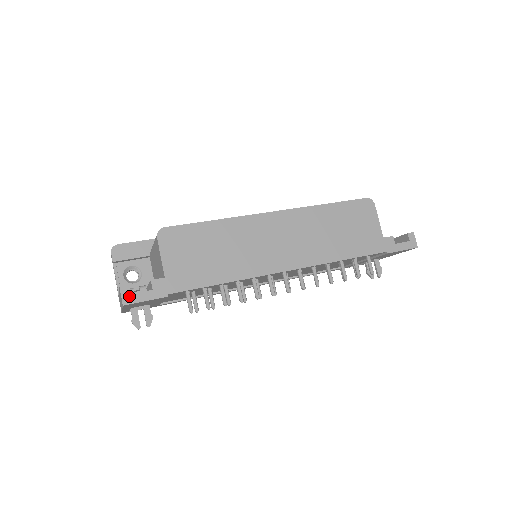
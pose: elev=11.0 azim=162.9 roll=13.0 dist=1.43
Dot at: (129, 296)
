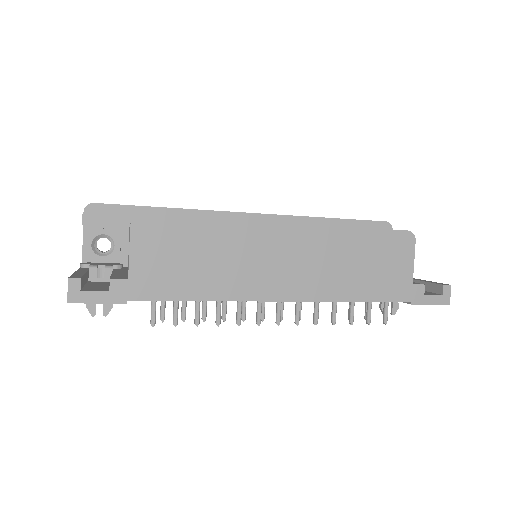
Dot at: (78, 293)
